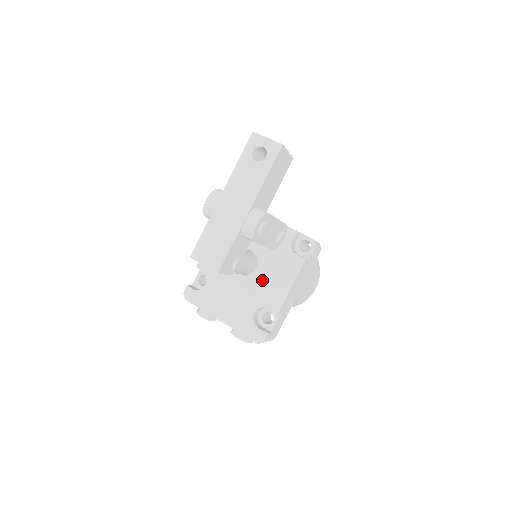
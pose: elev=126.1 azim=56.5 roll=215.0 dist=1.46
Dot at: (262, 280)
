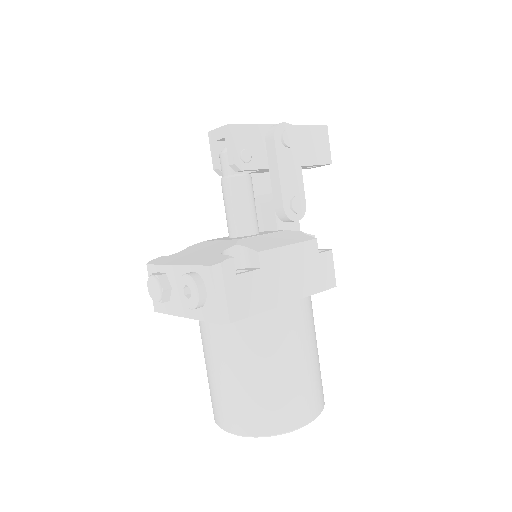
Dot at: (256, 236)
